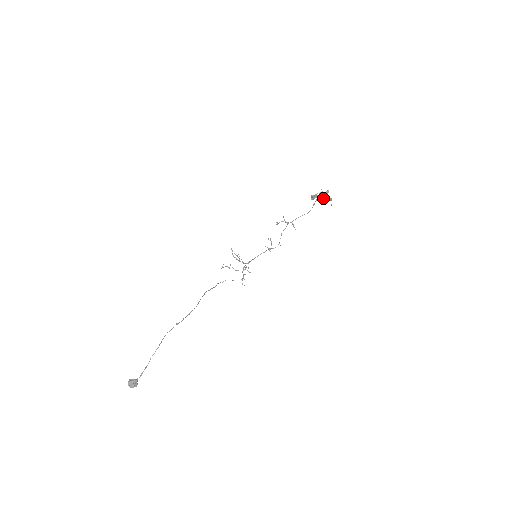
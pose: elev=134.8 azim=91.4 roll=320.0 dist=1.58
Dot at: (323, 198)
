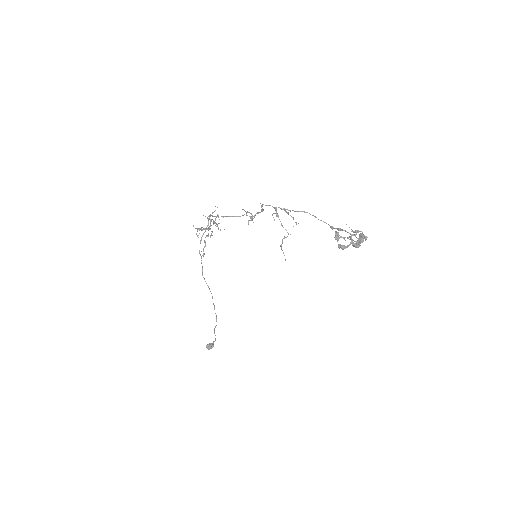
Dot at: occluded
